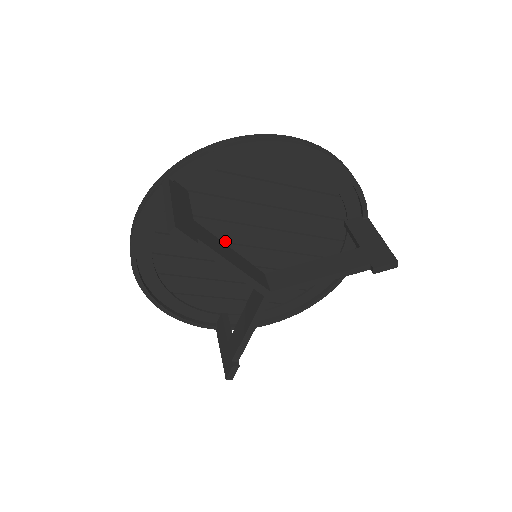
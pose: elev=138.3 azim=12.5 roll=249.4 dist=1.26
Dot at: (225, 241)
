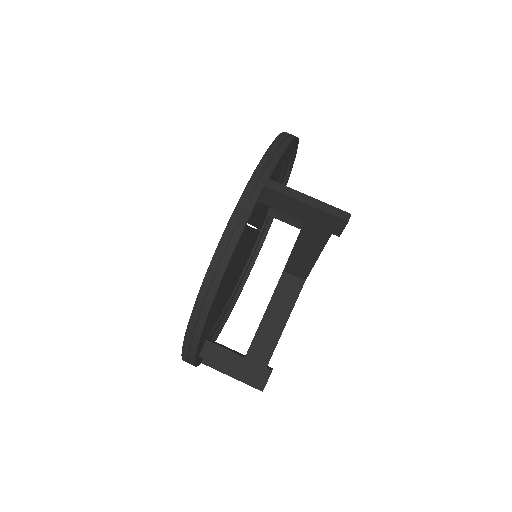
Dot at: occluded
